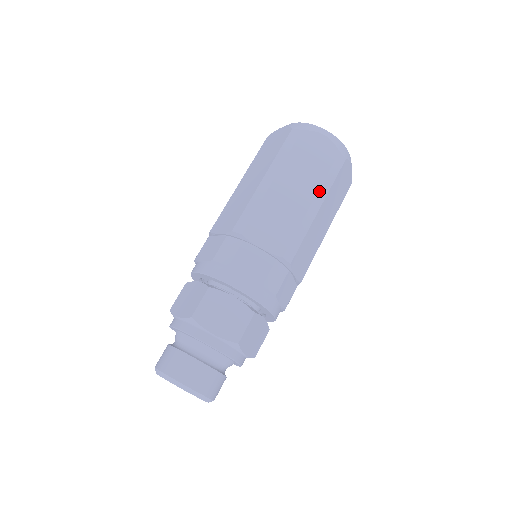
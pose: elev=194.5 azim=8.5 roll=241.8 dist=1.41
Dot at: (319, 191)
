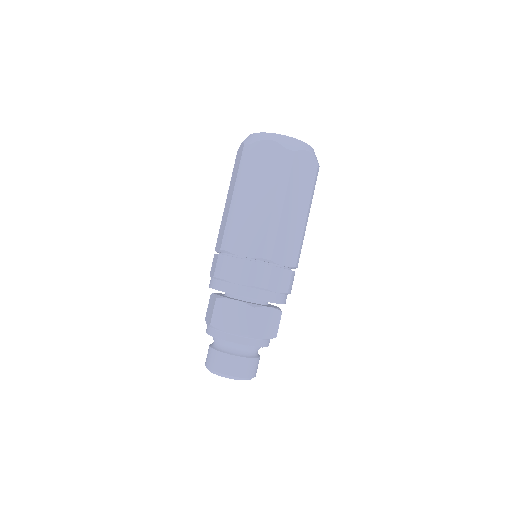
Dot at: (277, 191)
